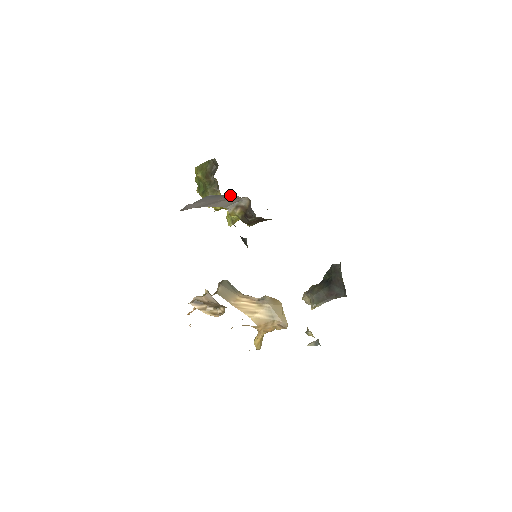
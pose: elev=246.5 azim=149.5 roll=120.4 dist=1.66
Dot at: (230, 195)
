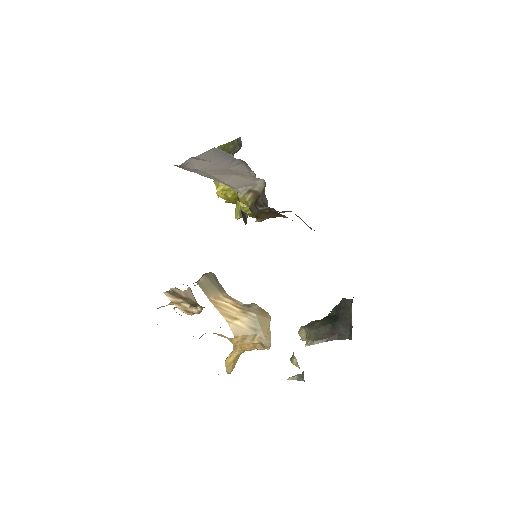
Dot at: (243, 165)
